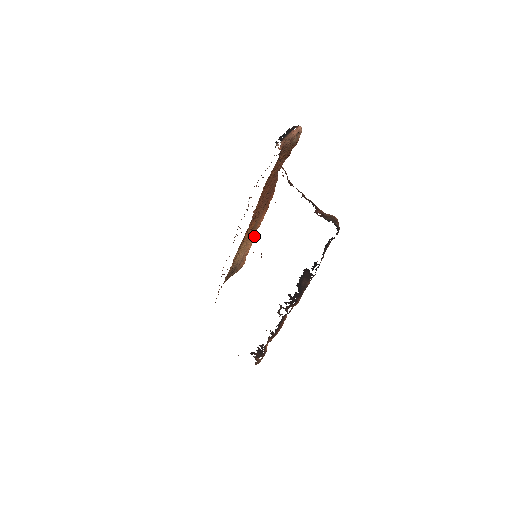
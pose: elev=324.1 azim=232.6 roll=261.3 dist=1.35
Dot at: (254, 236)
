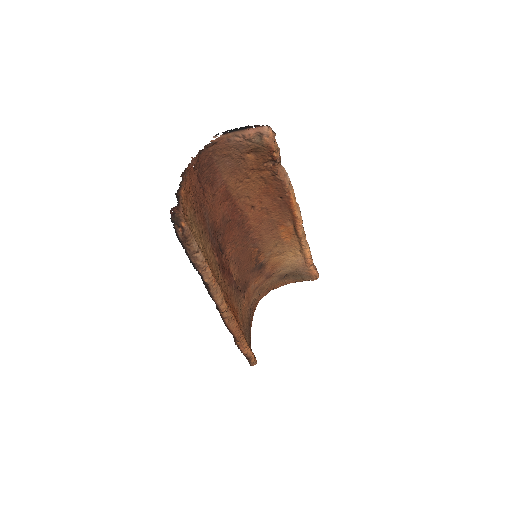
Dot at: (305, 245)
